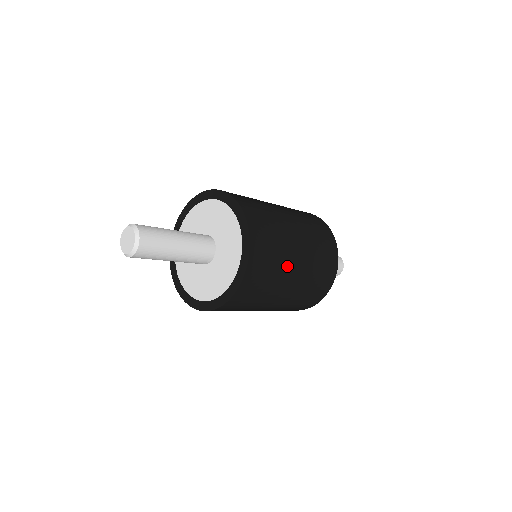
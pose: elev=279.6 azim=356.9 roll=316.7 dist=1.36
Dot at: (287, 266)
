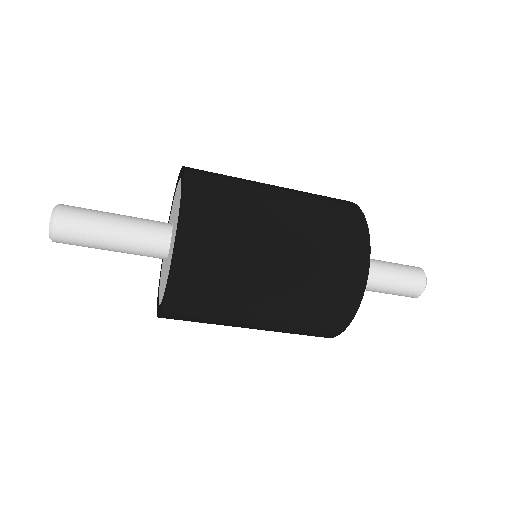
Dot at: (259, 209)
